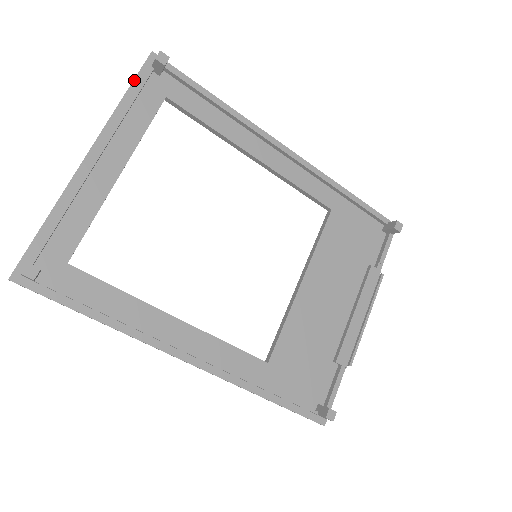
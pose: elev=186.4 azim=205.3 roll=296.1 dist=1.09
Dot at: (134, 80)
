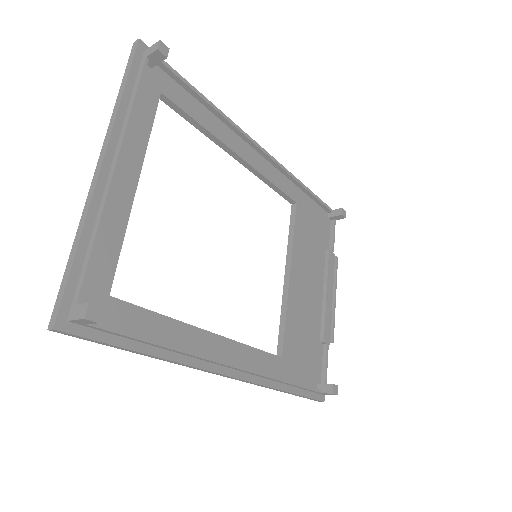
Dot at: (129, 72)
